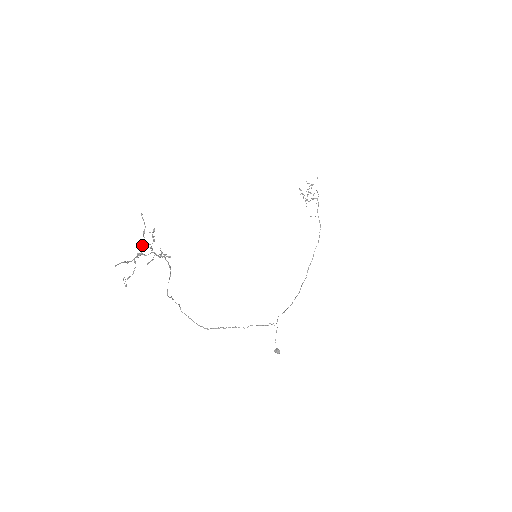
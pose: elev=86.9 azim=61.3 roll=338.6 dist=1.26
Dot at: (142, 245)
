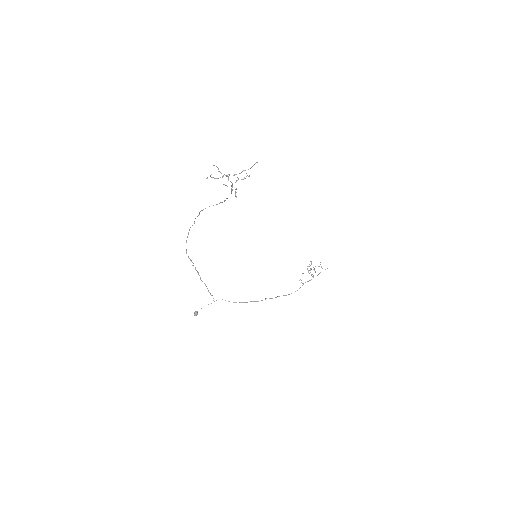
Dot at: (236, 174)
